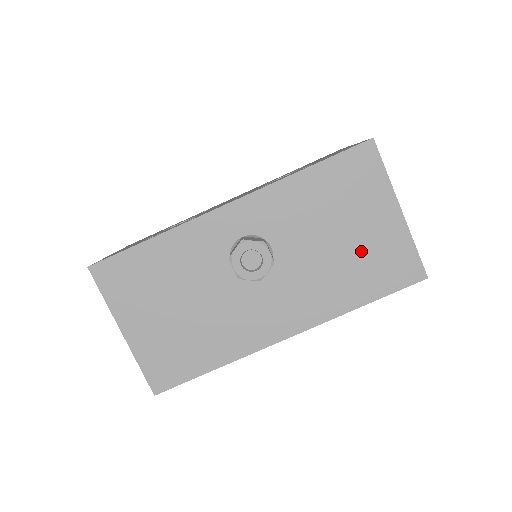
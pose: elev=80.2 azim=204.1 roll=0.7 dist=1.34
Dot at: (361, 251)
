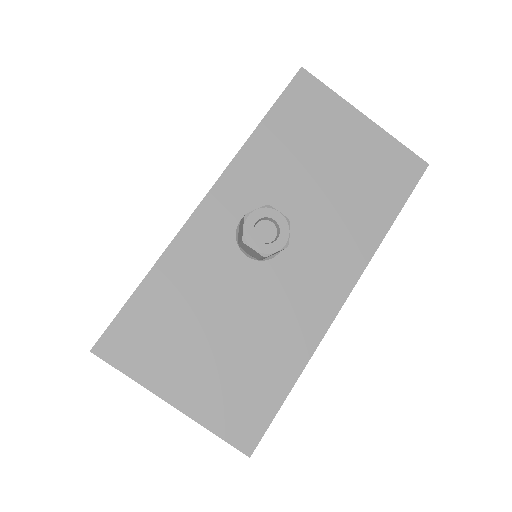
Dot at: (357, 172)
